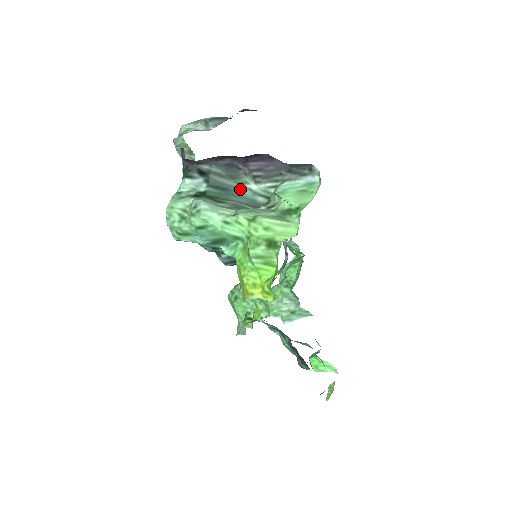
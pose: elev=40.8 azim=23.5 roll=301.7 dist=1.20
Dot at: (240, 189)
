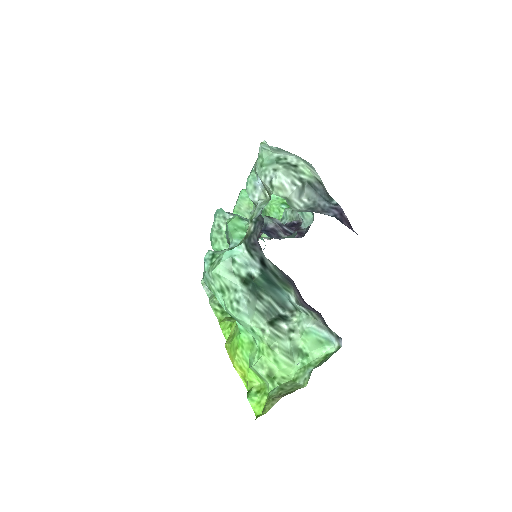
Dot at: (282, 291)
